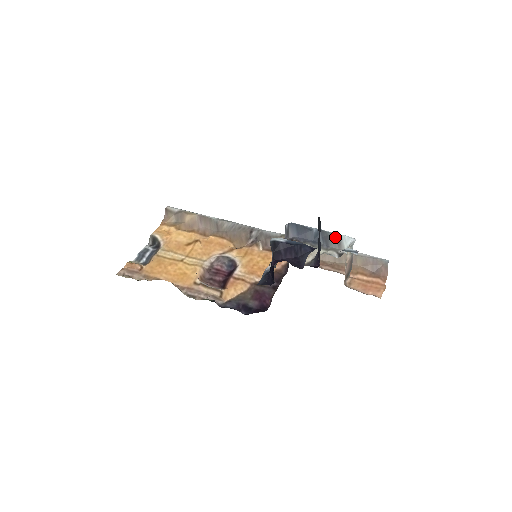
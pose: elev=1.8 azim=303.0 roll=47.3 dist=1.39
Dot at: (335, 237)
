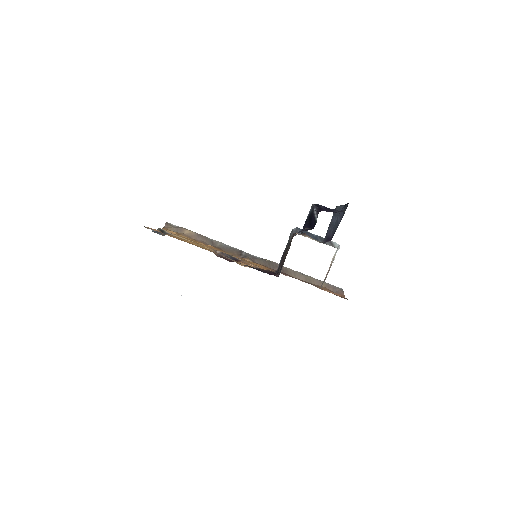
Dot at: (329, 241)
